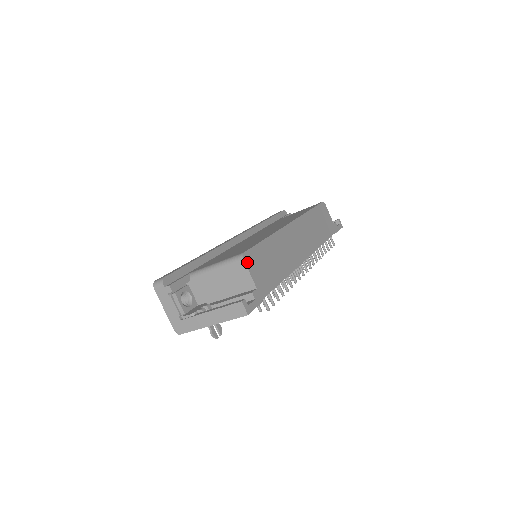
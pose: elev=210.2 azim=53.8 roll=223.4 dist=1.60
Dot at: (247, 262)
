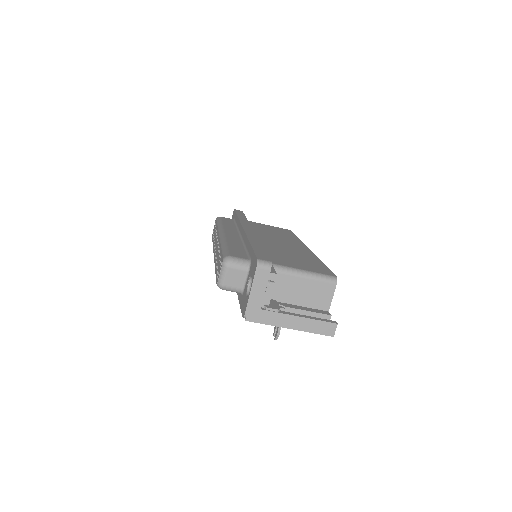
Dot at: (335, 286)
